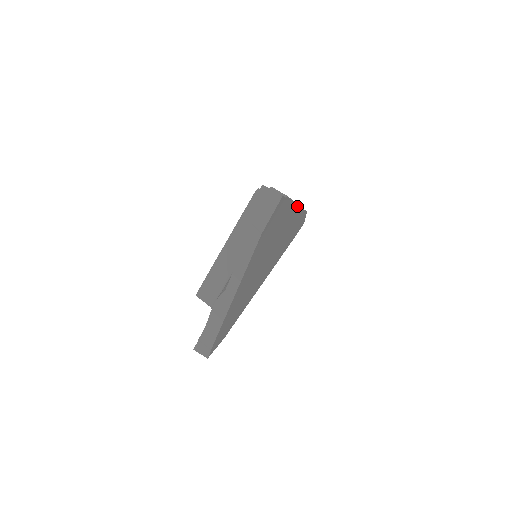
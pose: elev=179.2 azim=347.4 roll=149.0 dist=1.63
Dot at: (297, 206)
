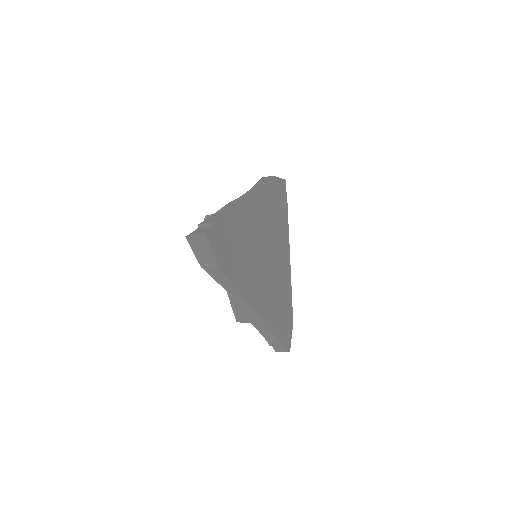
Dot at: (247, 199)
